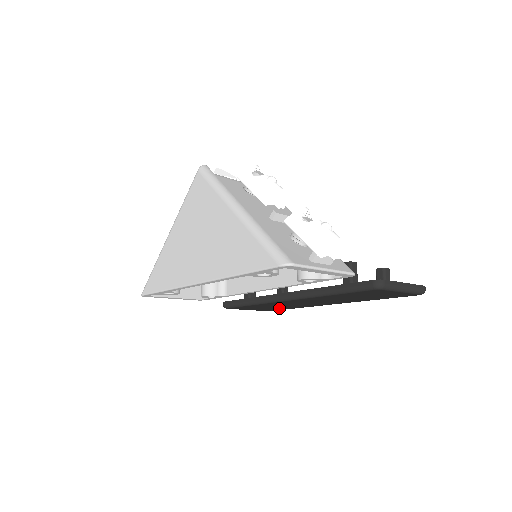
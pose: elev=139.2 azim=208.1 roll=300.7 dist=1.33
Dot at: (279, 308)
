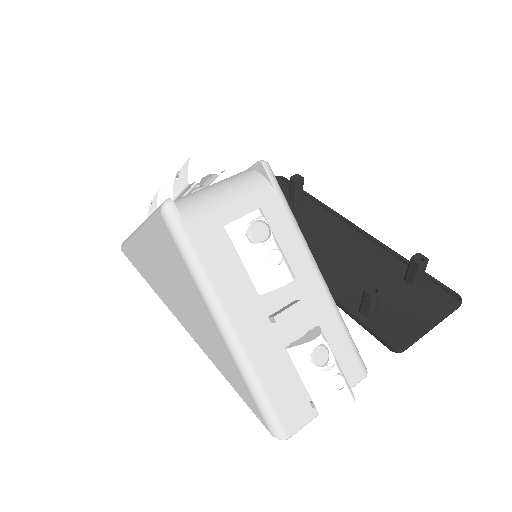
Dot at: occluded
